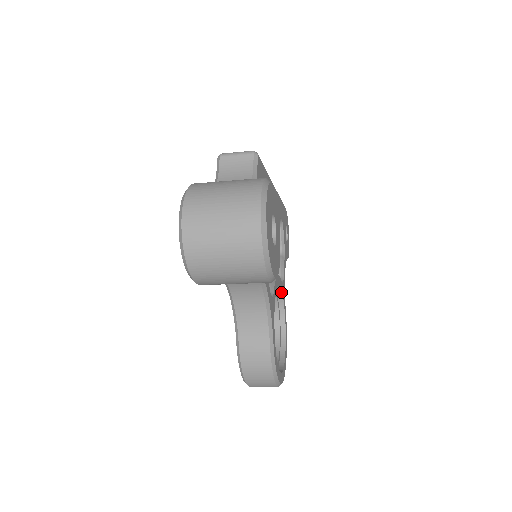
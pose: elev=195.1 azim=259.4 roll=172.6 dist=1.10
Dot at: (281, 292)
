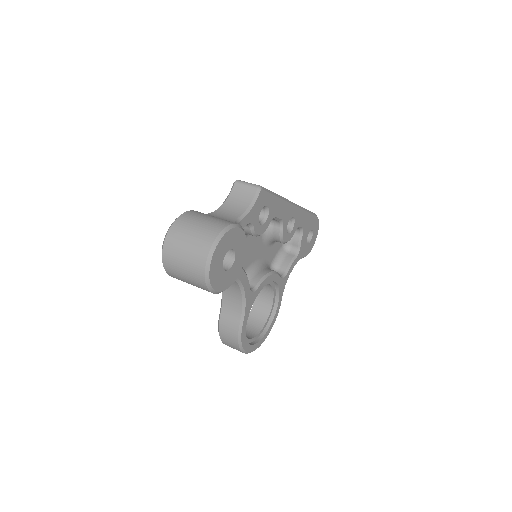
Dot at: (278, 285)
